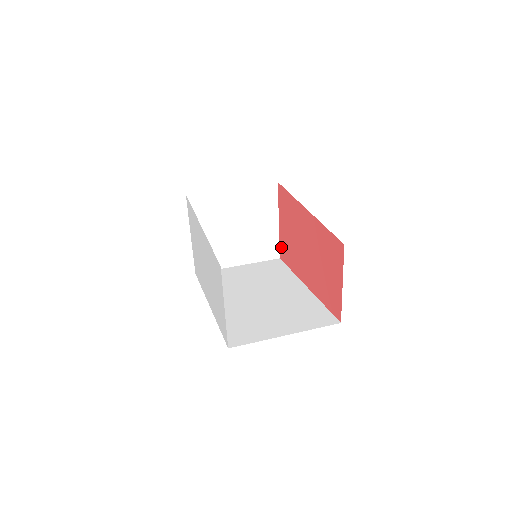
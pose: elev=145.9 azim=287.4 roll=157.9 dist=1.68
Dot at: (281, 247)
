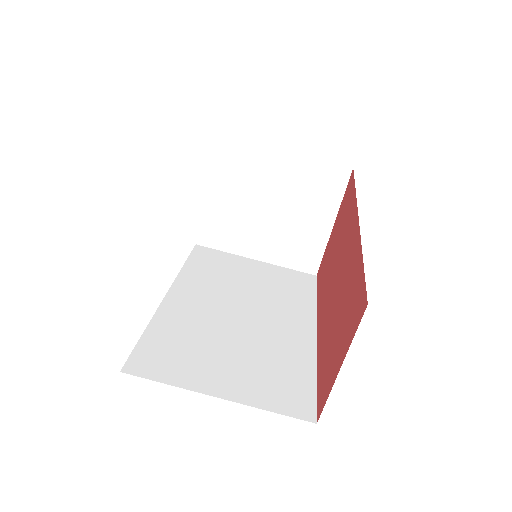
Dot at: (322, 261)
